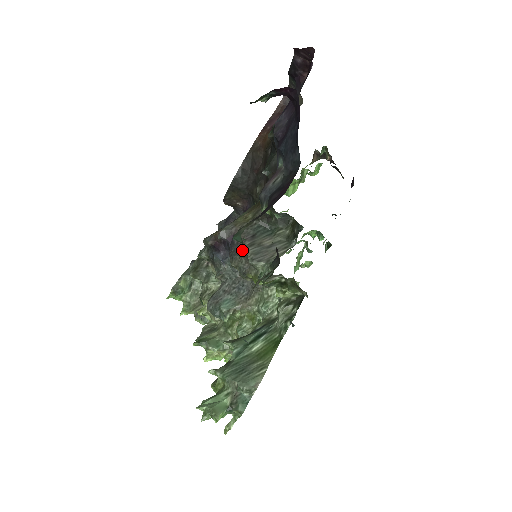
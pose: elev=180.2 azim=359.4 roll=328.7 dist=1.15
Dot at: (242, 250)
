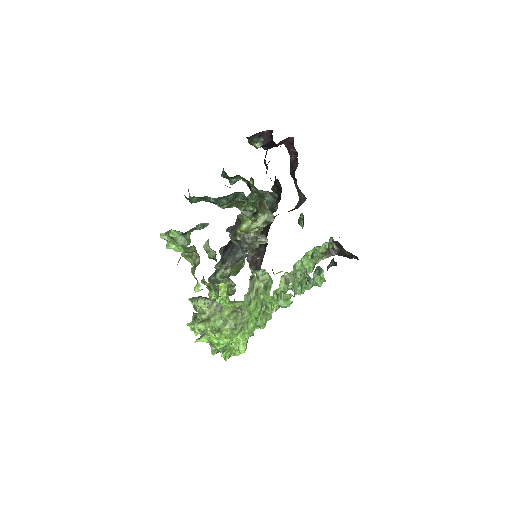
Dot at: (236, 219)
